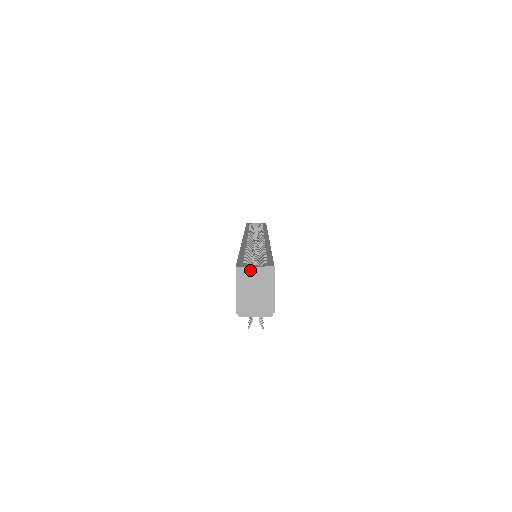
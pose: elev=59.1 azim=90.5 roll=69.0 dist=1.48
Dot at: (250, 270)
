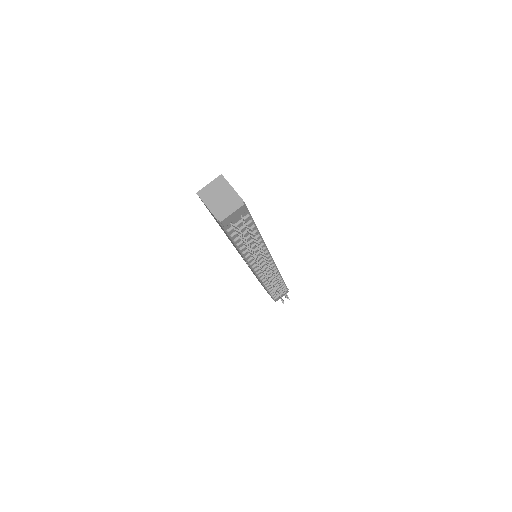
Dot at: (207, 188)
